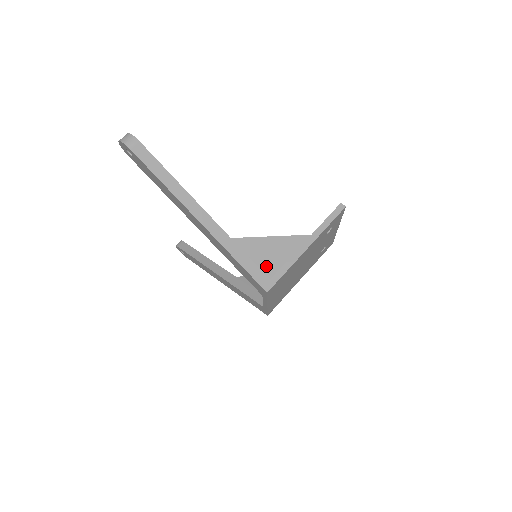
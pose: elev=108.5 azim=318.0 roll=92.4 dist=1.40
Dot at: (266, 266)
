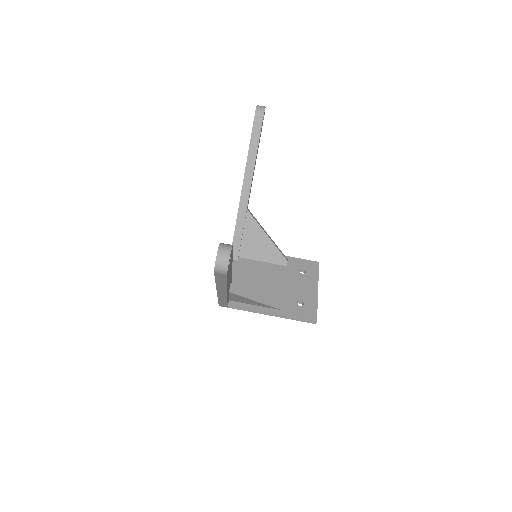
Dot at: (236, 300)
